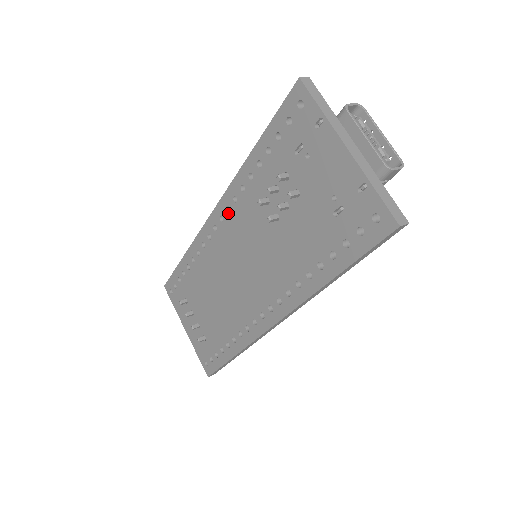
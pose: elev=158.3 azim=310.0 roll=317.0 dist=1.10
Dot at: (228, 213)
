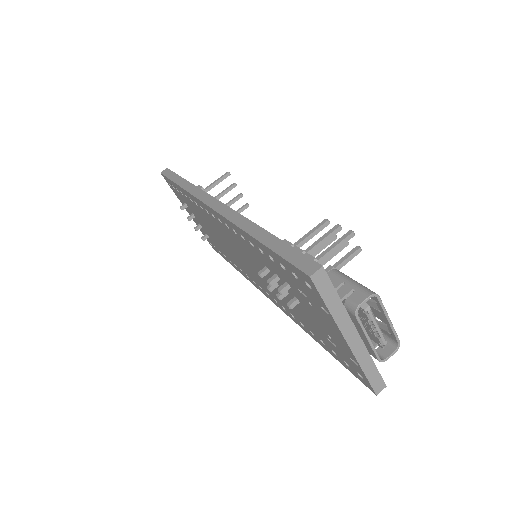
Dot at: (227, 227)
